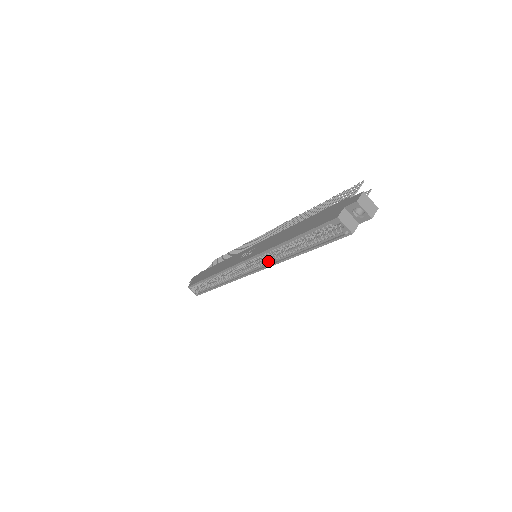
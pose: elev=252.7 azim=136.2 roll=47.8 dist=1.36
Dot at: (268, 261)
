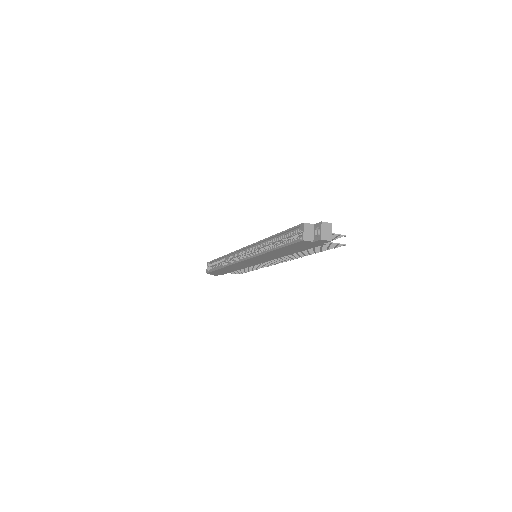
Dot at: (256, 253)
